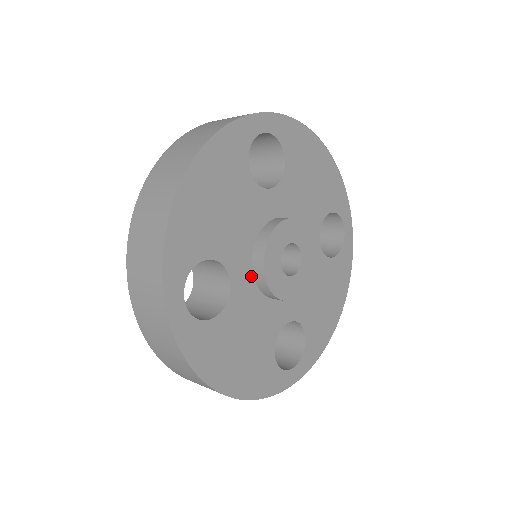
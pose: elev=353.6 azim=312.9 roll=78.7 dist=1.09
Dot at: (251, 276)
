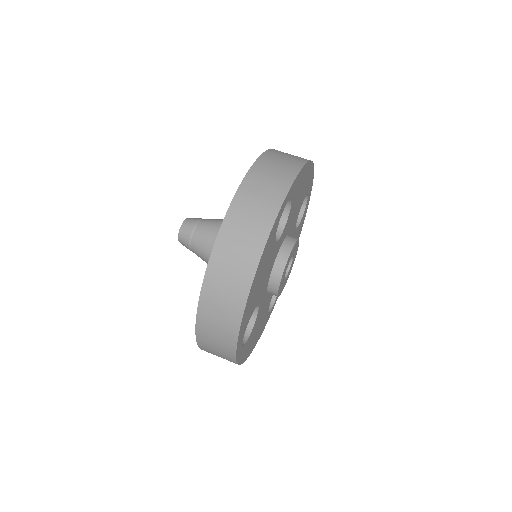
Dot at: (266, 292)
